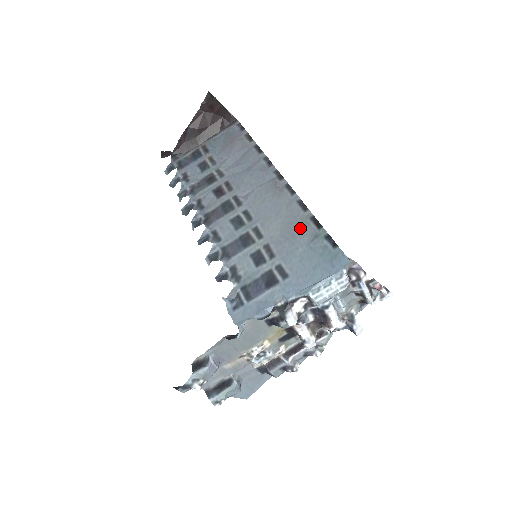
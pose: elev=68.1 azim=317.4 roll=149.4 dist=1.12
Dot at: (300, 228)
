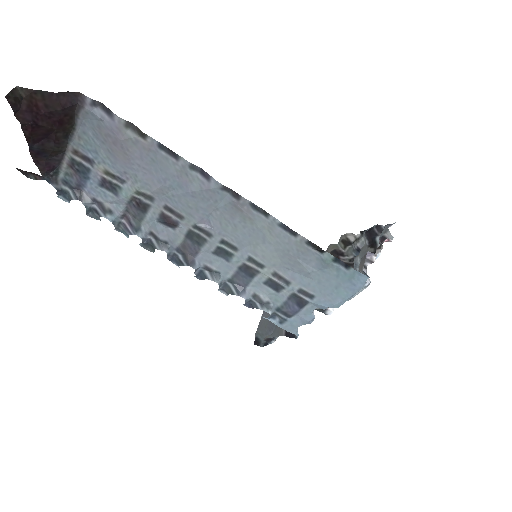
Dot at: (301, 255)
